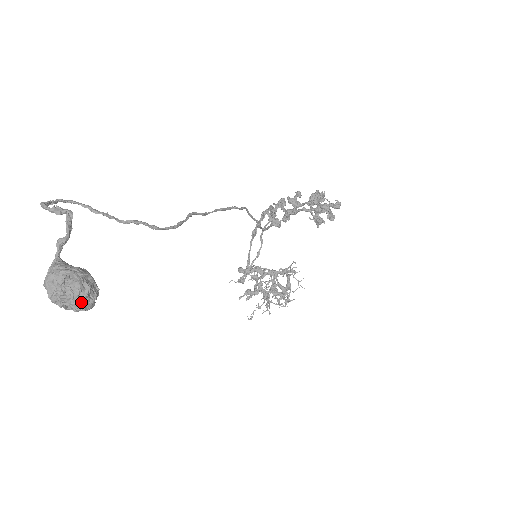
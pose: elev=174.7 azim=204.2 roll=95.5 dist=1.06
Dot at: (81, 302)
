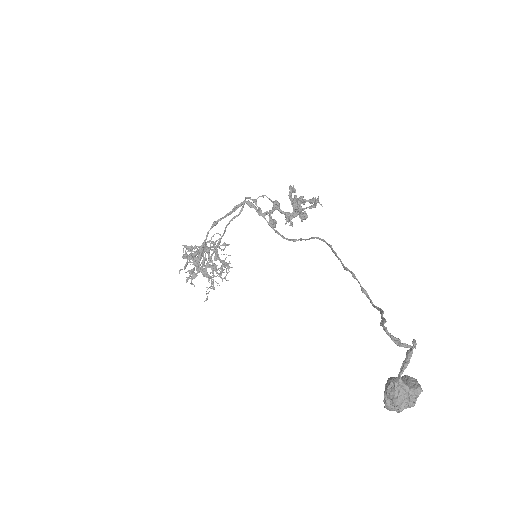
Dot at: occluded
